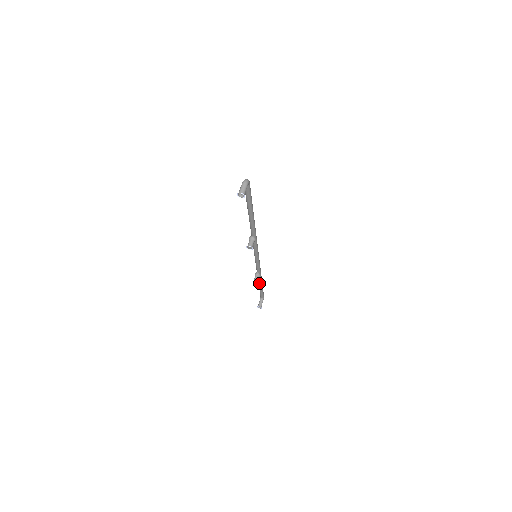
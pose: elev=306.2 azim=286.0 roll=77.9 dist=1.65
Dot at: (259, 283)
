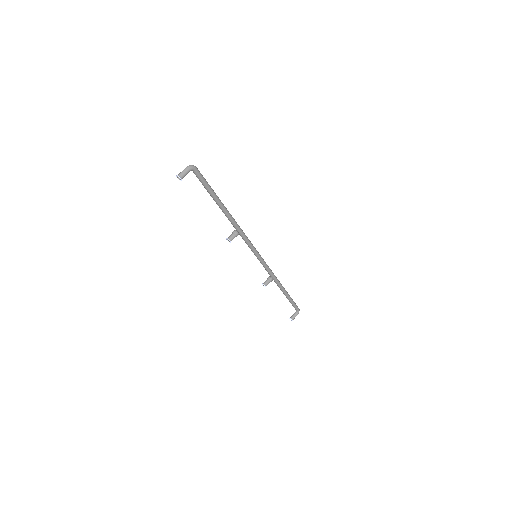
Dot at: (282, 291)
